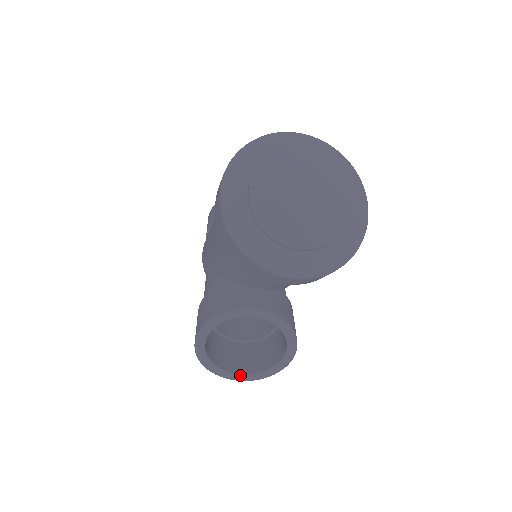
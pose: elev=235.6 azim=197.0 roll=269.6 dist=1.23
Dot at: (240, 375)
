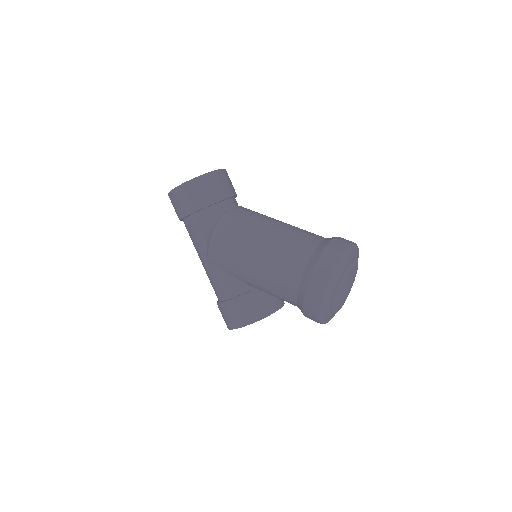
Dot at: occluded
